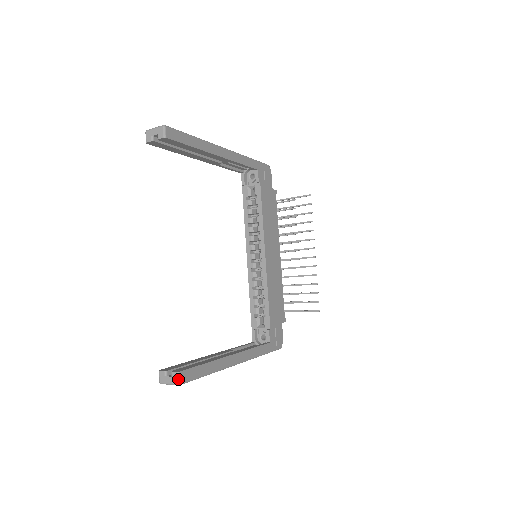
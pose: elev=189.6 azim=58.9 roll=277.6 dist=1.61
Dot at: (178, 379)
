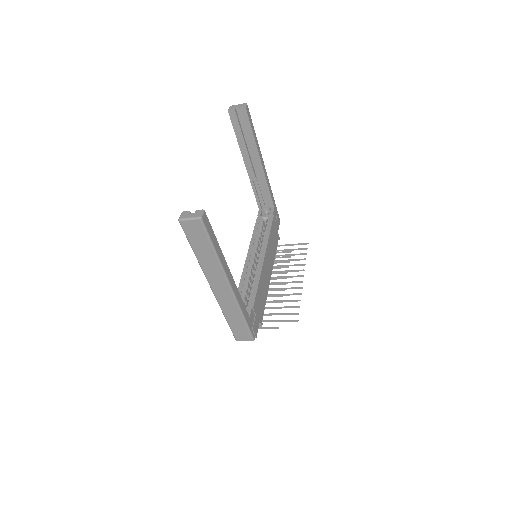
Dot at: (201, 214)
